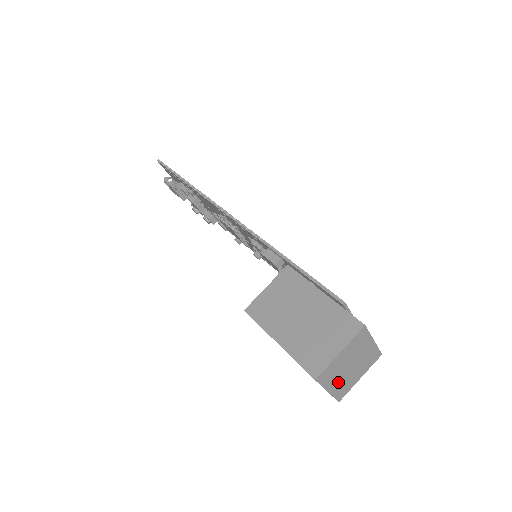
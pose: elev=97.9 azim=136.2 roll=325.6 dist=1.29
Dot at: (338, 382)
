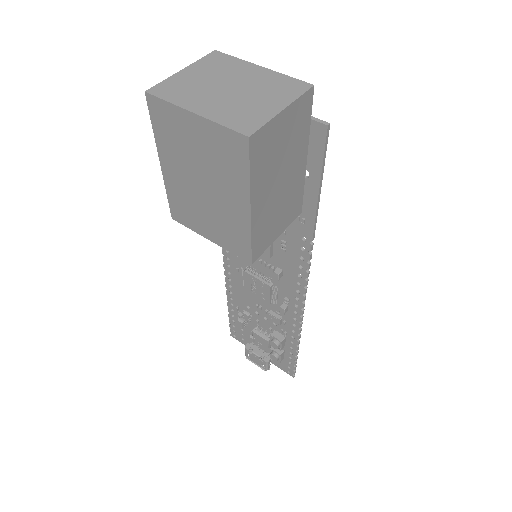
Dot at: (213, 105)
